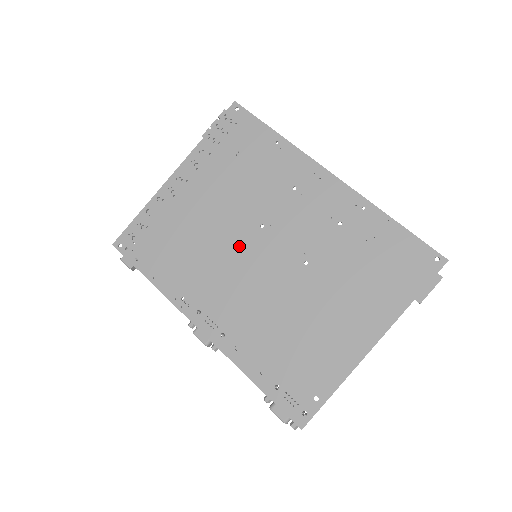
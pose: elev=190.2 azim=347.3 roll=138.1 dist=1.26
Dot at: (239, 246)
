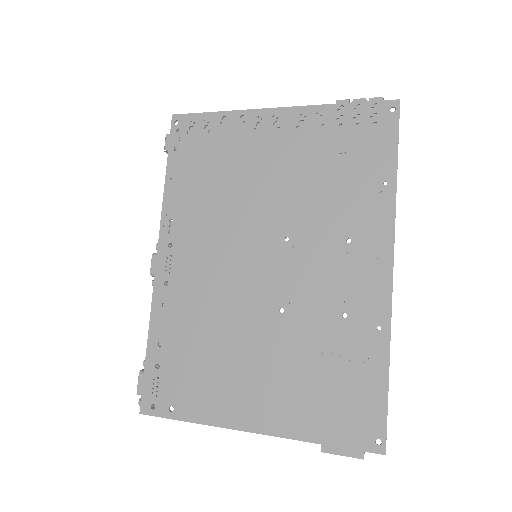
Dot at: (252, 233)
